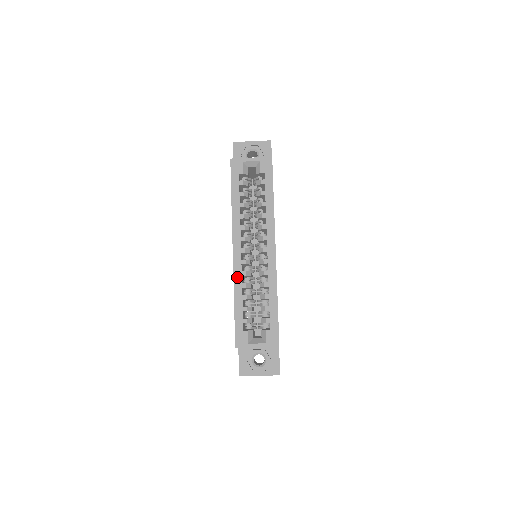
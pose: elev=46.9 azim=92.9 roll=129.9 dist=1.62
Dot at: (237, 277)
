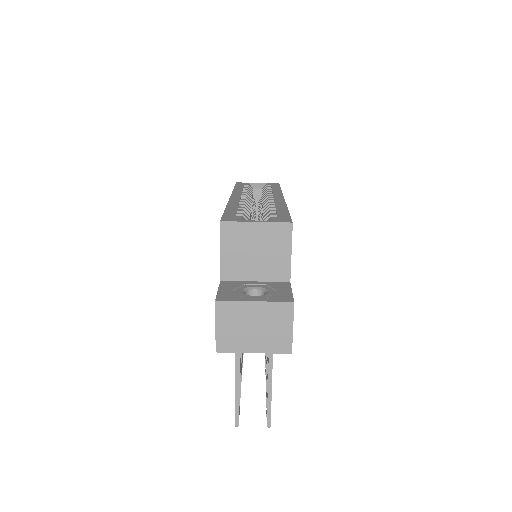
Dot at: (233, 202)
